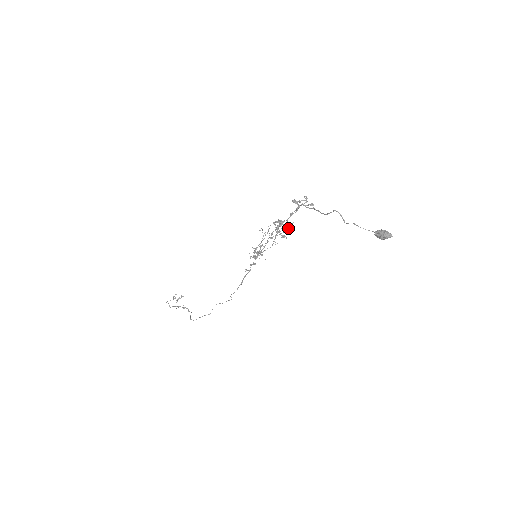
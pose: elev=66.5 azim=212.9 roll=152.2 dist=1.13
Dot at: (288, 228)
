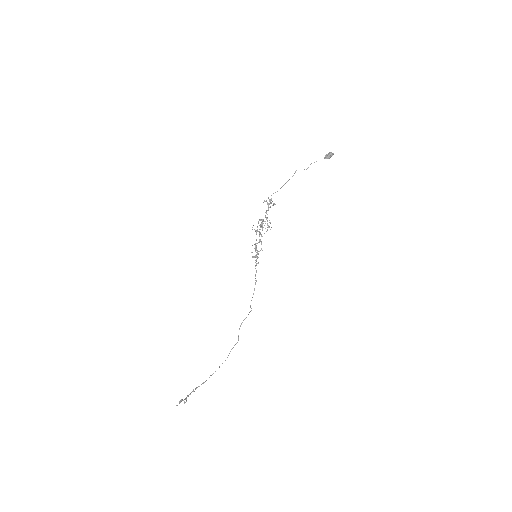
Dot at: (273, 204)
